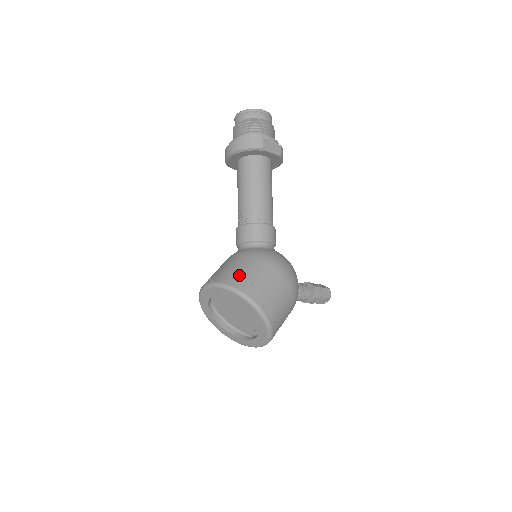
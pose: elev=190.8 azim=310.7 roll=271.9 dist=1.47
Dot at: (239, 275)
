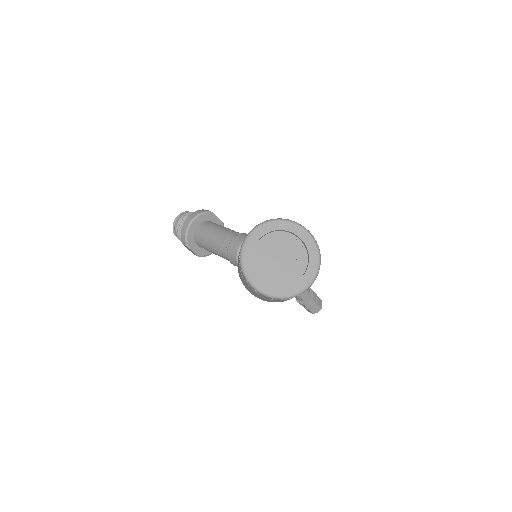
Dot at: occluded
